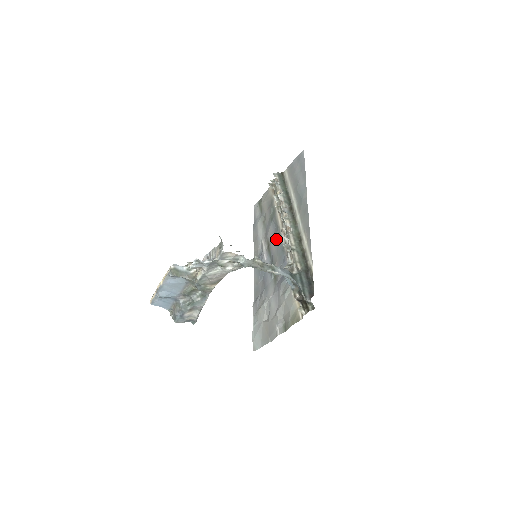
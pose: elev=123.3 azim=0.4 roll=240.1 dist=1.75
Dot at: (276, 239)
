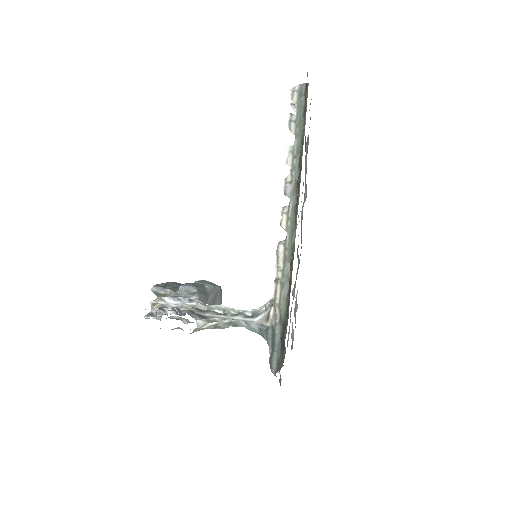
Dot at: occluded
